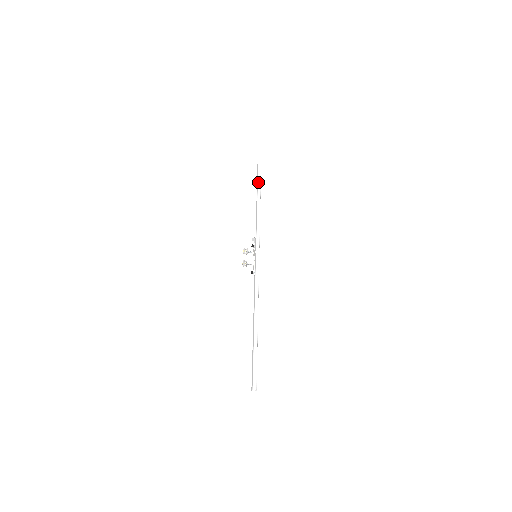
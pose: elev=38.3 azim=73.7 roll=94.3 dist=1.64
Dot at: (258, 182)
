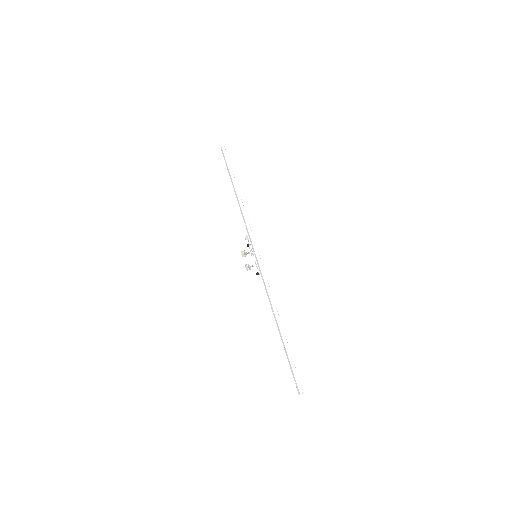
Dot at: (230, 173)
